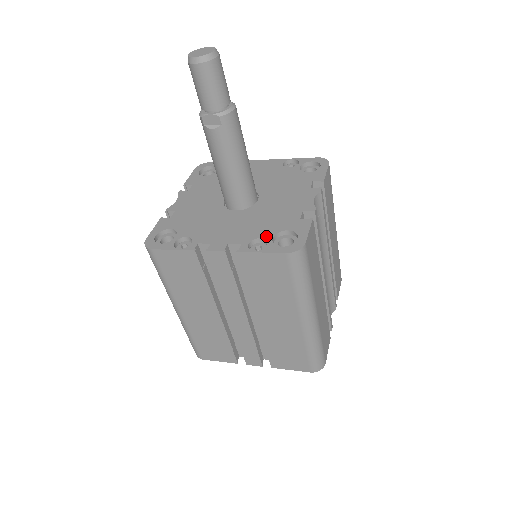
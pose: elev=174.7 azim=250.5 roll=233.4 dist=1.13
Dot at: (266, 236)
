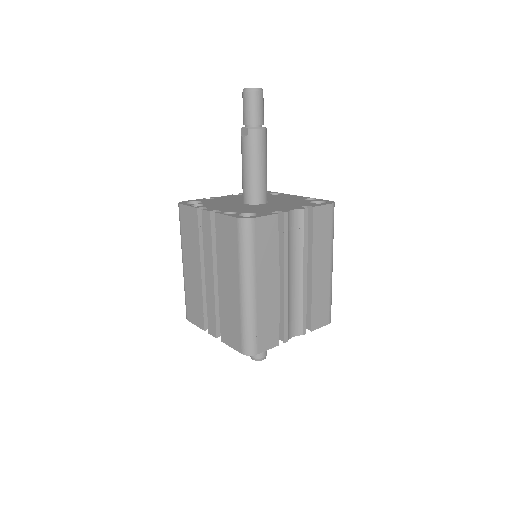
Dot at: (240, 212)
